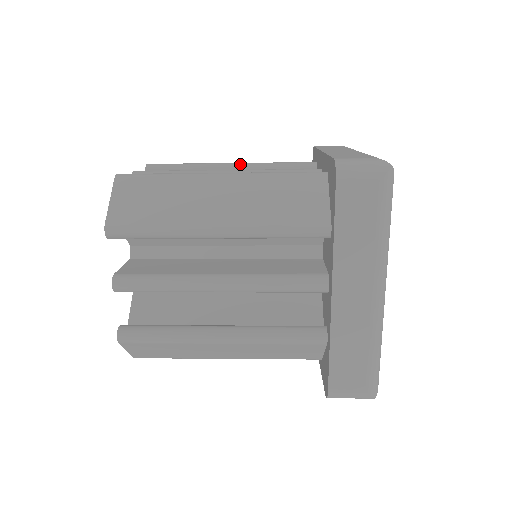
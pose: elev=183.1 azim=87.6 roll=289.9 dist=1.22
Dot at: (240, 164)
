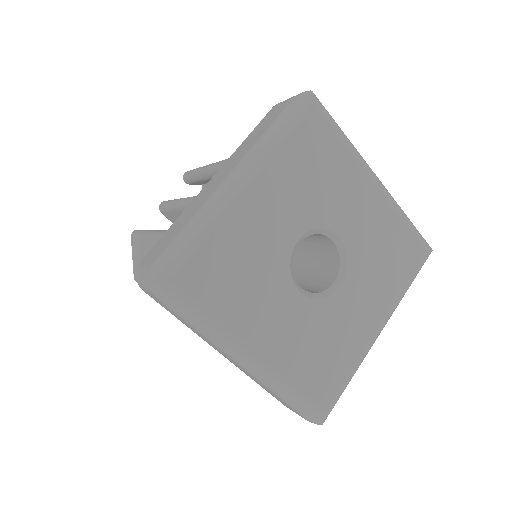
Dot at: (216, 166)
